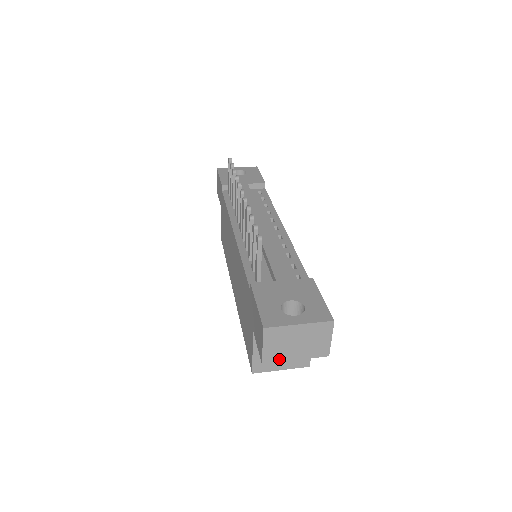
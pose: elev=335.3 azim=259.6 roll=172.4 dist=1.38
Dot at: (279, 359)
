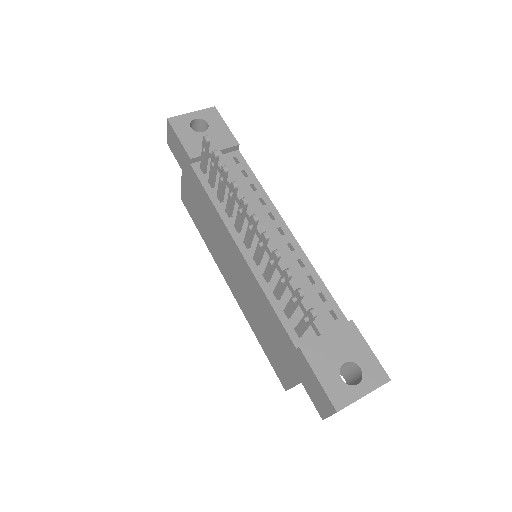
Dot at: occluded
